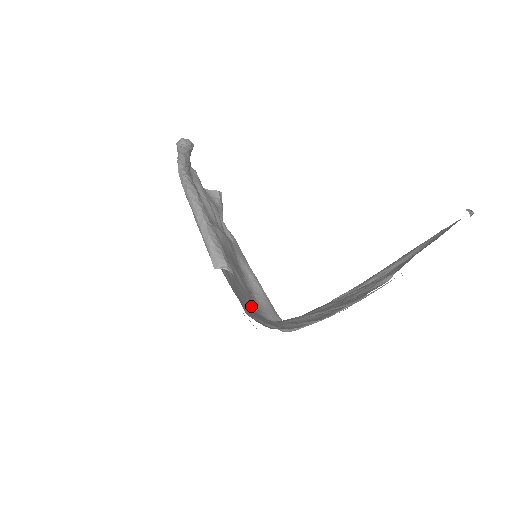
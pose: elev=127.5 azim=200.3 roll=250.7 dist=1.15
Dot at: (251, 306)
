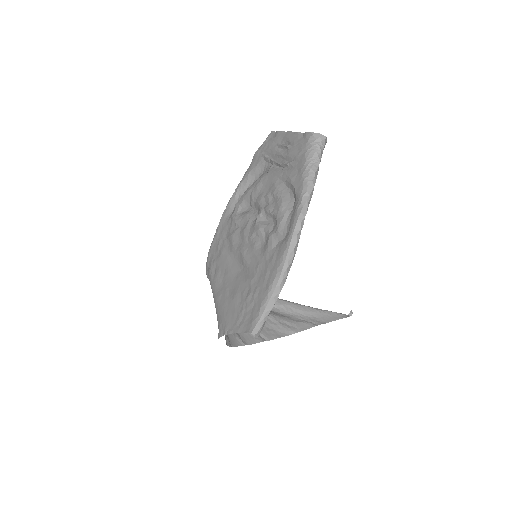
Dot at: (219, 281)
